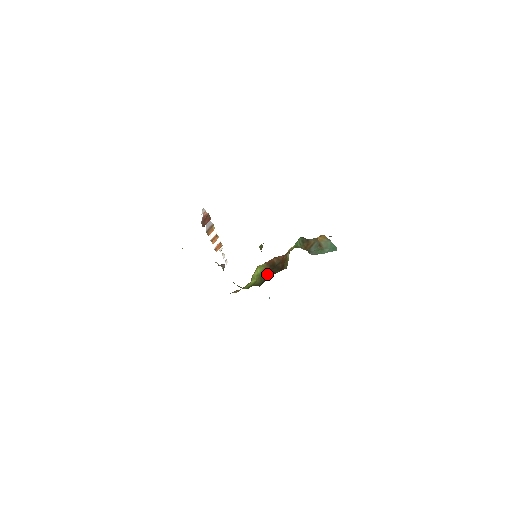
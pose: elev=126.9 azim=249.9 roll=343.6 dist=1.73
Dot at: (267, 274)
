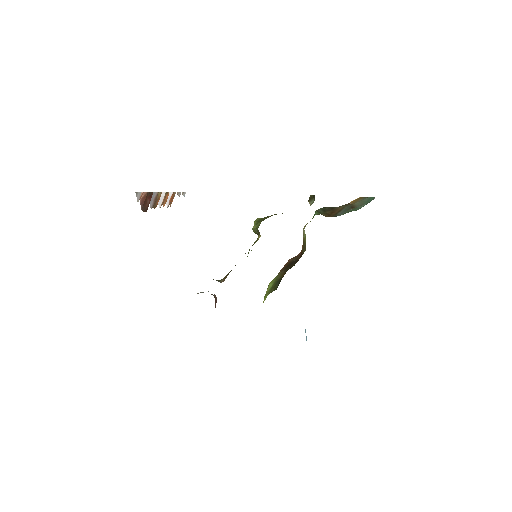
Dot at: occluded
